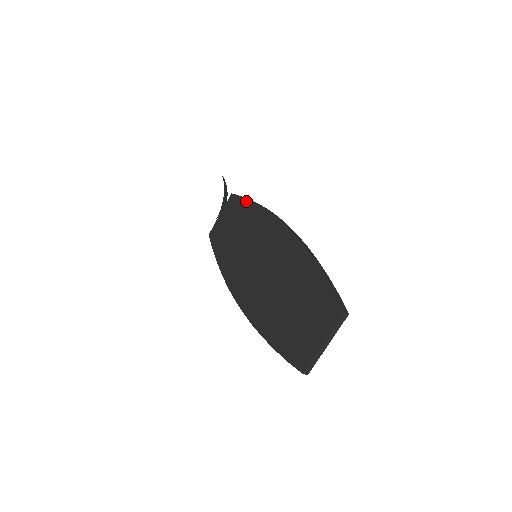
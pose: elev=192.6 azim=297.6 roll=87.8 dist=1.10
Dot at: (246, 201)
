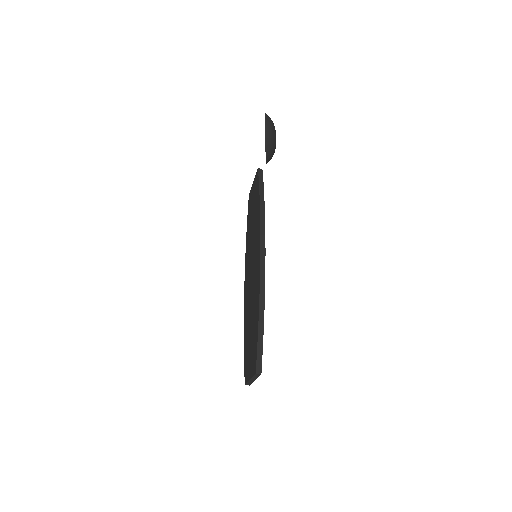
Dot at: (258, 193)
